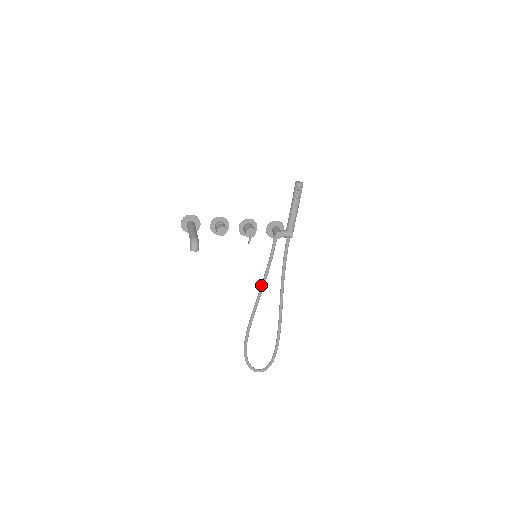
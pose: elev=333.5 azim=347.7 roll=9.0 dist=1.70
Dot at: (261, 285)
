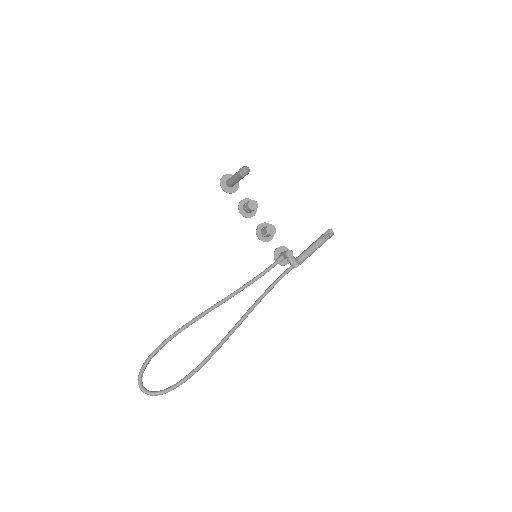
Dot at: (233, 292)
